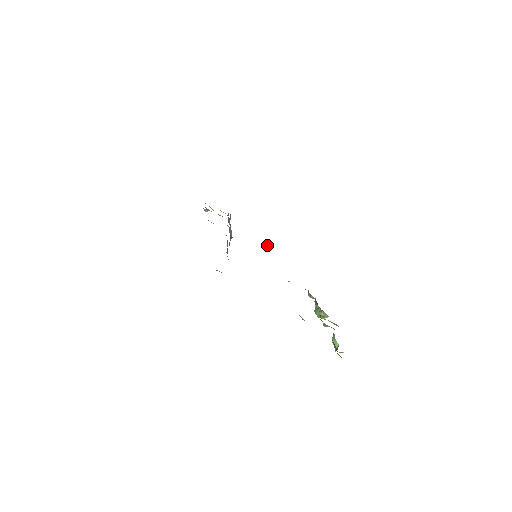
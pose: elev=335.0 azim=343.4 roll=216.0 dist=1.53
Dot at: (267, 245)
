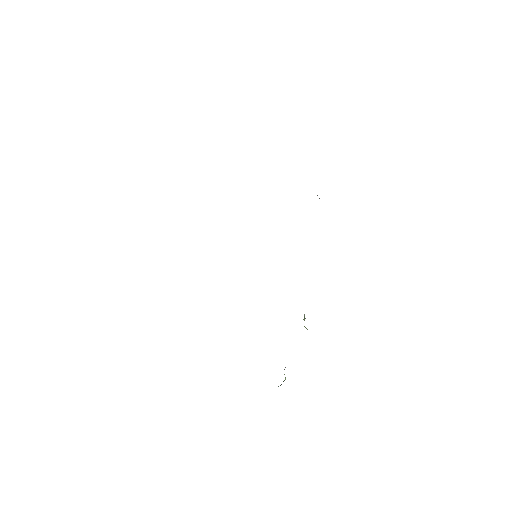
Dot at: occluded
